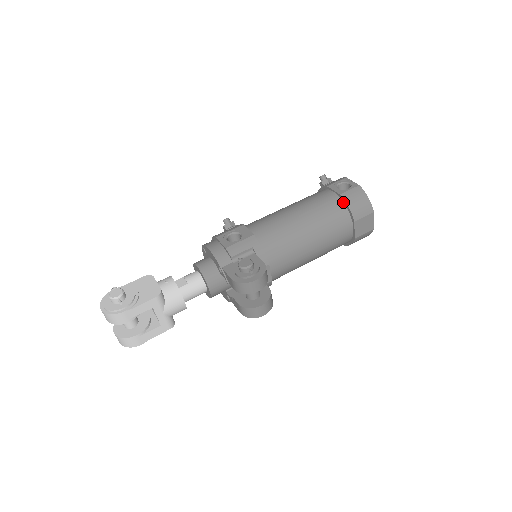
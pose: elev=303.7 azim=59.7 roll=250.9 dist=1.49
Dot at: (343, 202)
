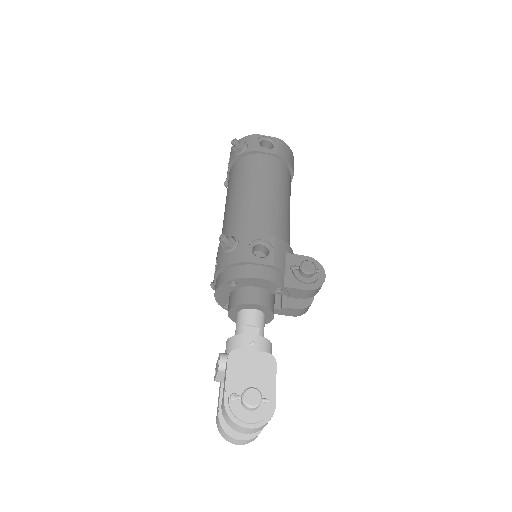
Dot at: (282, 161)
